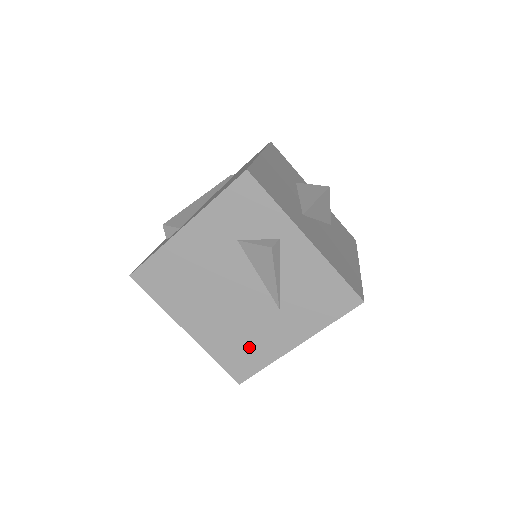
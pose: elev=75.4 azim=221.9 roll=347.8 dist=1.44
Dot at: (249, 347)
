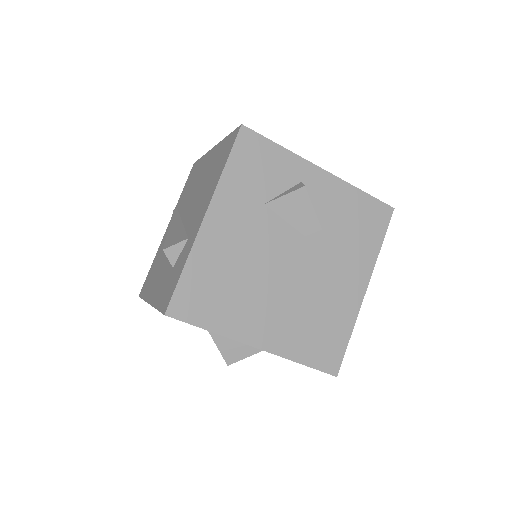
Dot at: (326, 323)
